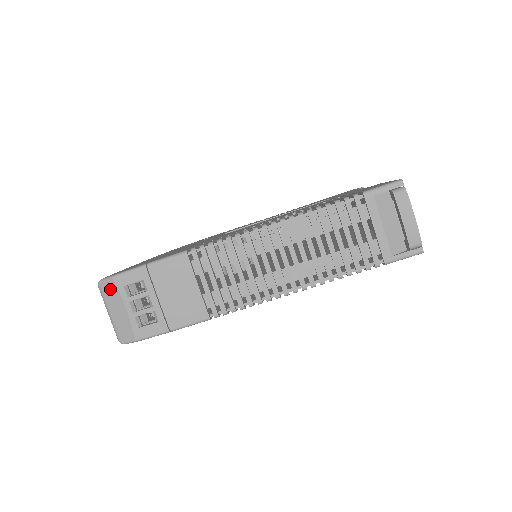
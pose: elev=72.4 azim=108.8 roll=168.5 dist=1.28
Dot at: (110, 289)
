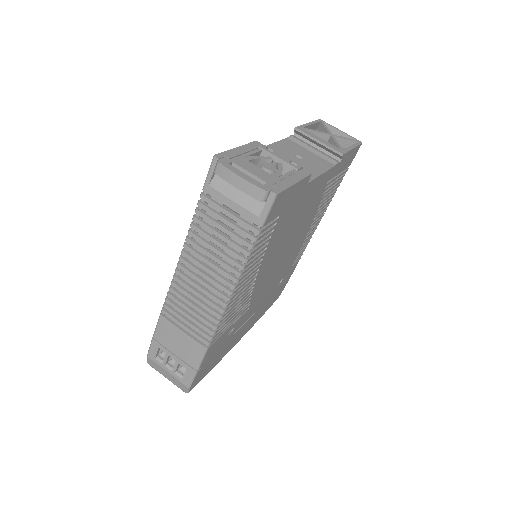
Dot at: (153, 364)
